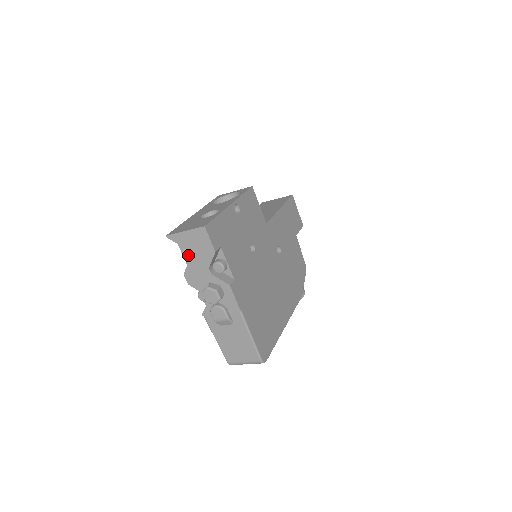
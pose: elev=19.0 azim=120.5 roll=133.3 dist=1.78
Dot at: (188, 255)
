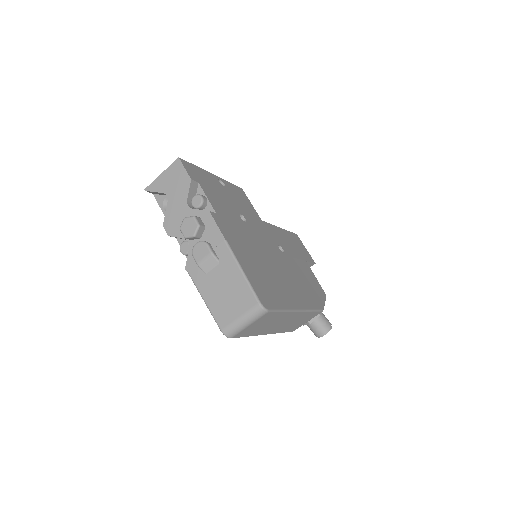
Dot at: occluded
